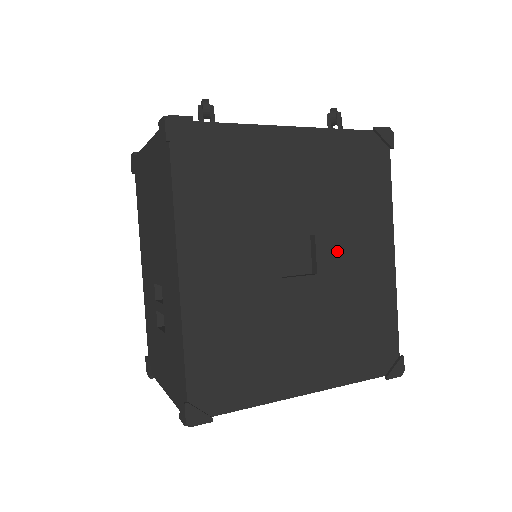
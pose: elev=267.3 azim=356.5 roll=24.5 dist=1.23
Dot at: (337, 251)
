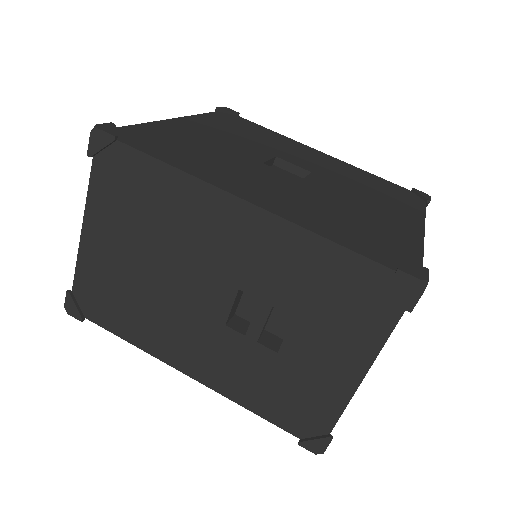
Dot at: (299, 160)
